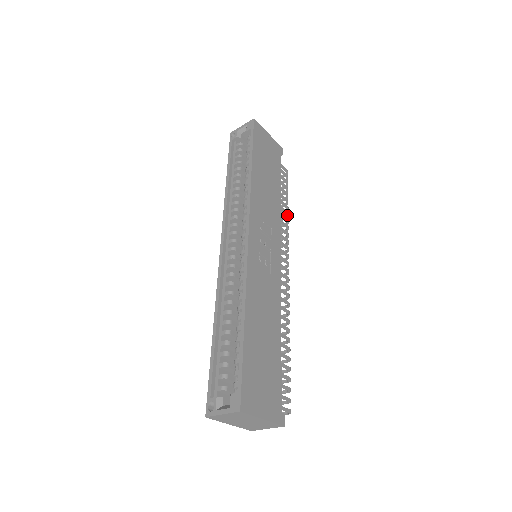
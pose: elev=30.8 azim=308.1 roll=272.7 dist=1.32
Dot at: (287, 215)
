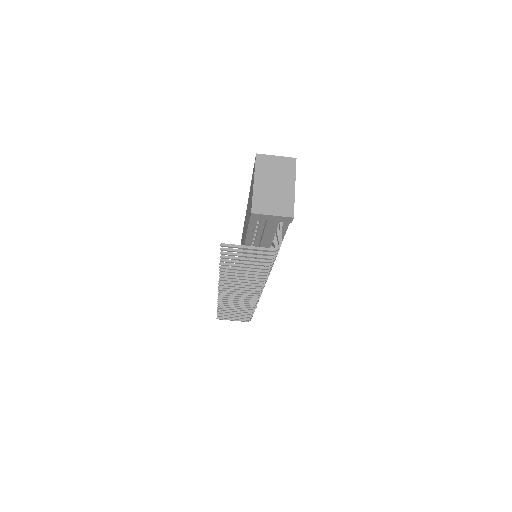
Dot at: (255, 308)
